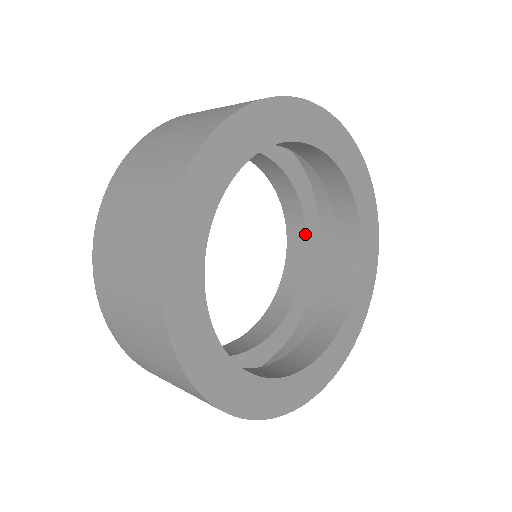
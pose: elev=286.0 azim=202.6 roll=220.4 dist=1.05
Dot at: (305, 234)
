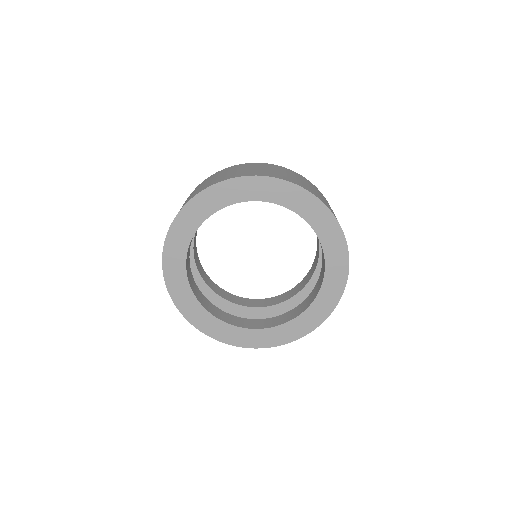
Dot at: occluded
